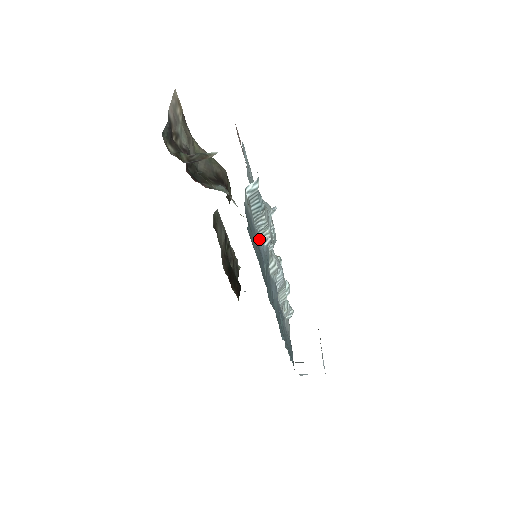
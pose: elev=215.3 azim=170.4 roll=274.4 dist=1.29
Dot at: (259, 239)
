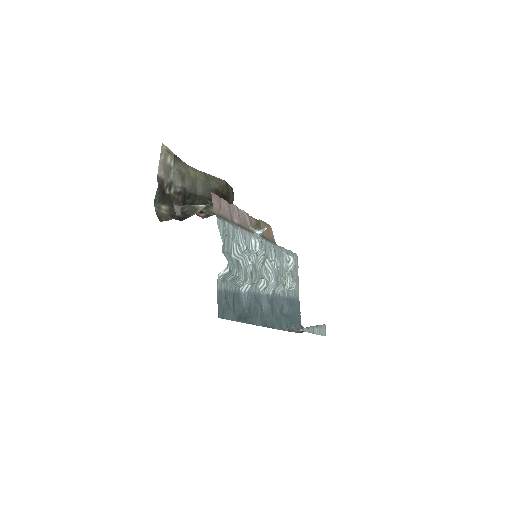
Dot at: (240, 289)
